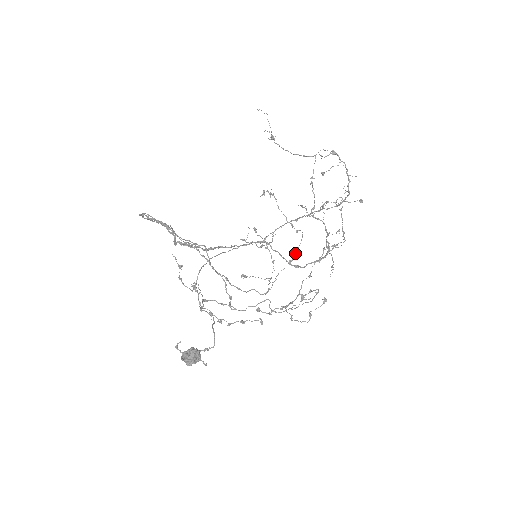
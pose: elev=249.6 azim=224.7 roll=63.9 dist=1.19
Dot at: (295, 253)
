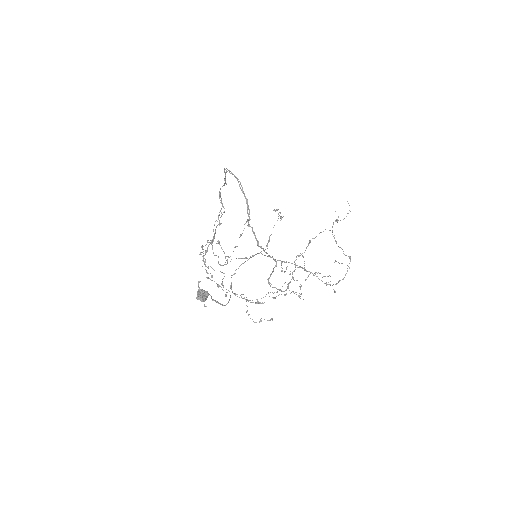
Dot at: (252, 255)
